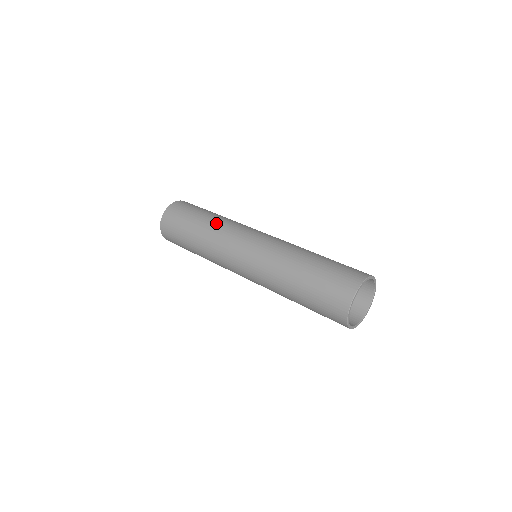
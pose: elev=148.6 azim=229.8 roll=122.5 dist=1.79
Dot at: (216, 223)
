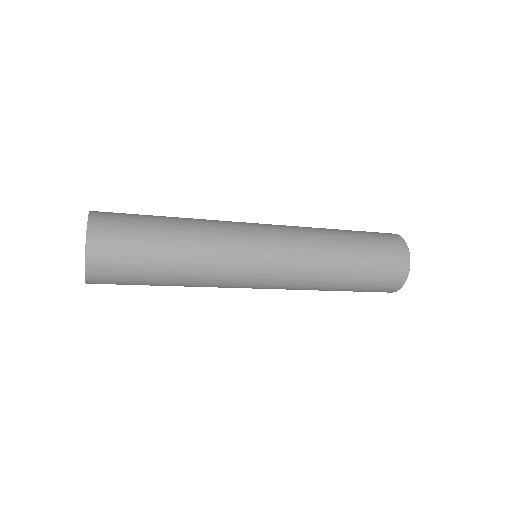
Dot at: occluded
